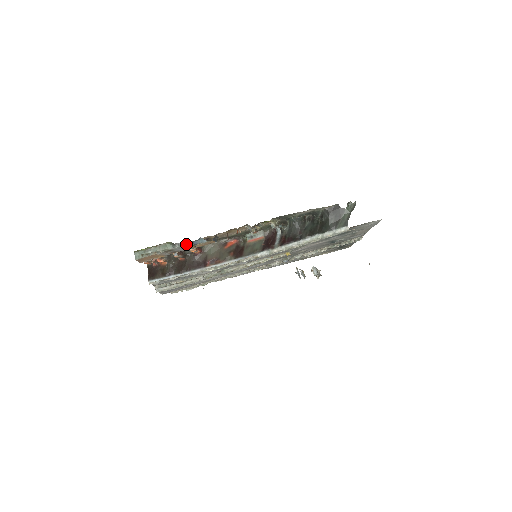
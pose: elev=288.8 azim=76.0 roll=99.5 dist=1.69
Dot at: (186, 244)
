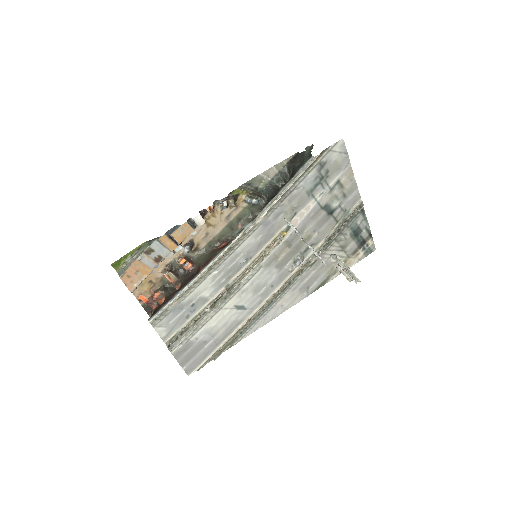
Dot at: (173, 259)
